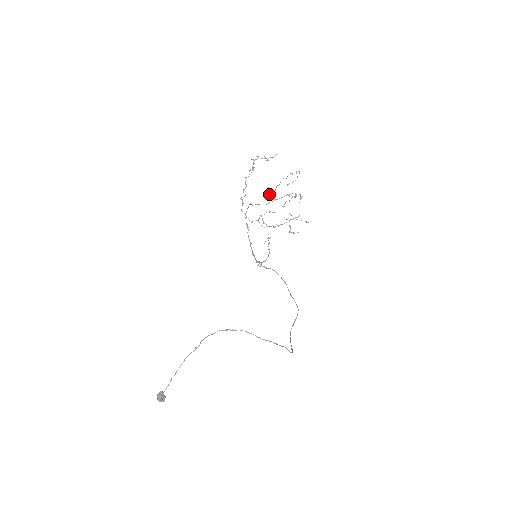
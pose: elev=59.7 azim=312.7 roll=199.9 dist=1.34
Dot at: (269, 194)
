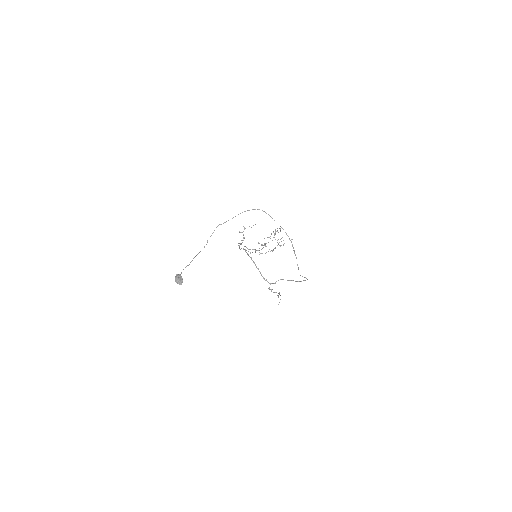
Dot at: occluded
